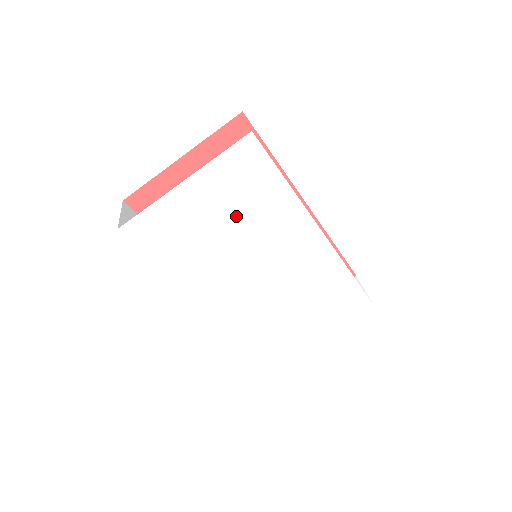
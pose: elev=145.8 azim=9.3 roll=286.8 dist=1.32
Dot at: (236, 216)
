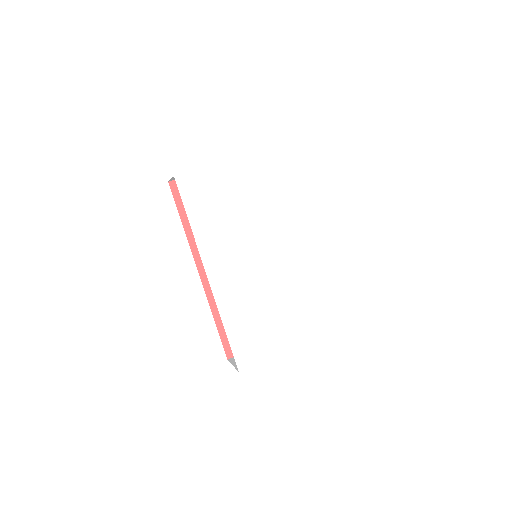
Dot at: (259, 200)
